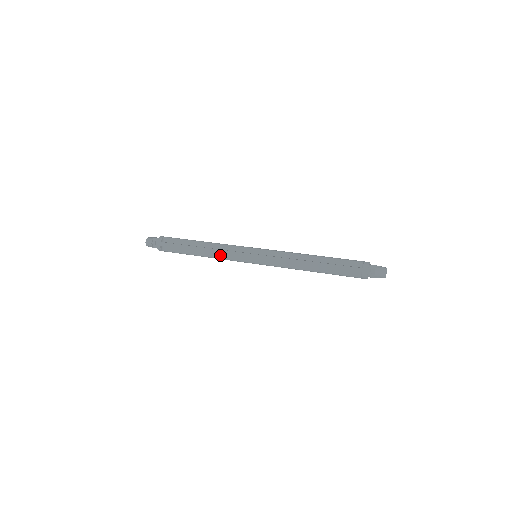
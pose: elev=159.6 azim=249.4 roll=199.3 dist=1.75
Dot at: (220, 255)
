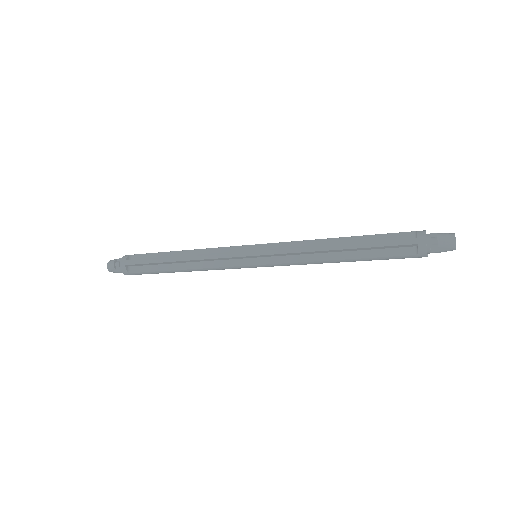
Dot at: (206, 263)
